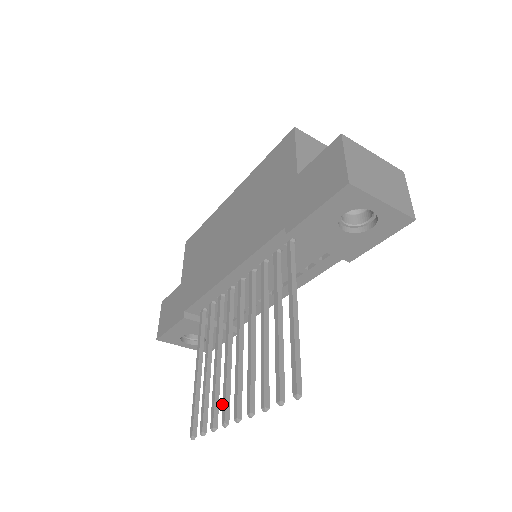
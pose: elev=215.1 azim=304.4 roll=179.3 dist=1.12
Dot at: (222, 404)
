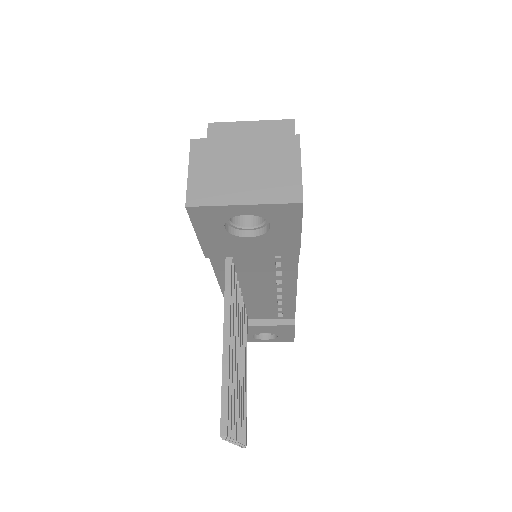
Dot at: occluded
